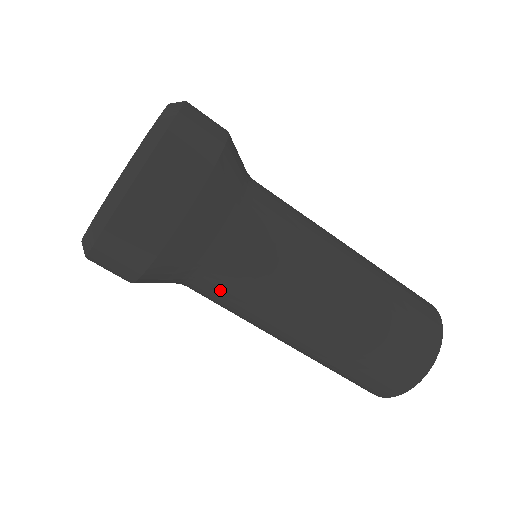
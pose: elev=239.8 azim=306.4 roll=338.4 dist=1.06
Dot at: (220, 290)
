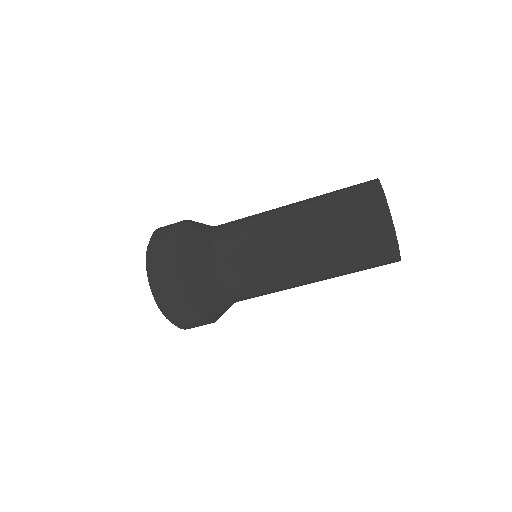
Dot at: occluded
